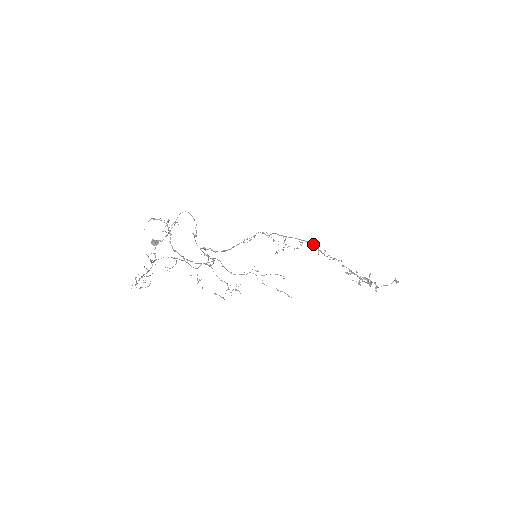
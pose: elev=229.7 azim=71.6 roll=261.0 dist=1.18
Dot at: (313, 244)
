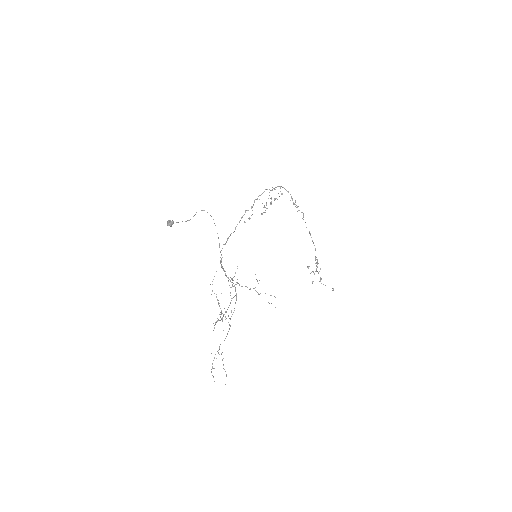
Dot at: occluded
